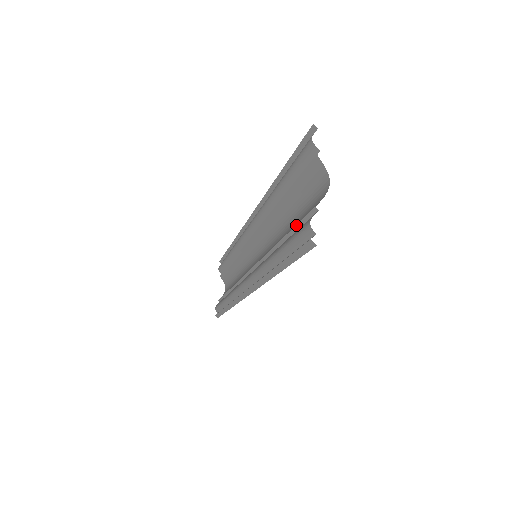
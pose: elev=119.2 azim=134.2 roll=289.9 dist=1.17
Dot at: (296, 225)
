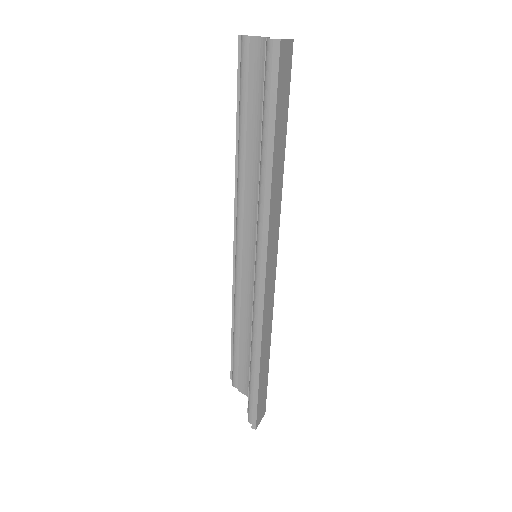
Dot at: (263, 91)
